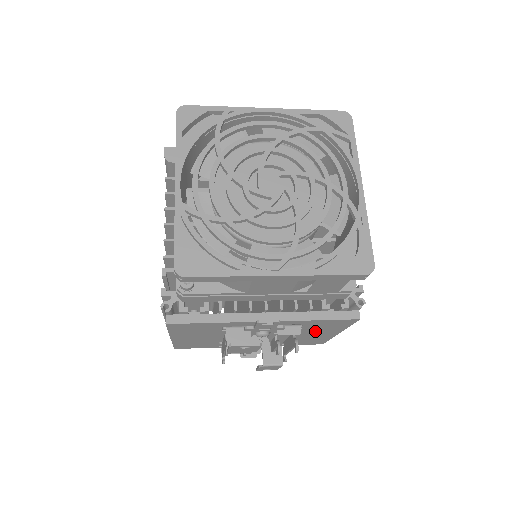
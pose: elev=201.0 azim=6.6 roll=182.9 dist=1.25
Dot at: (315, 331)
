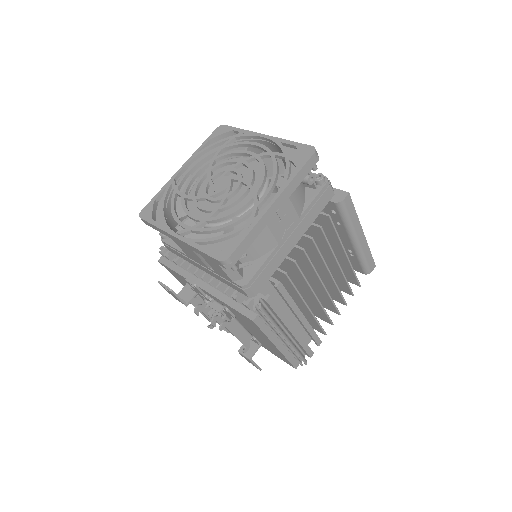
Dot at: (253, 330)
